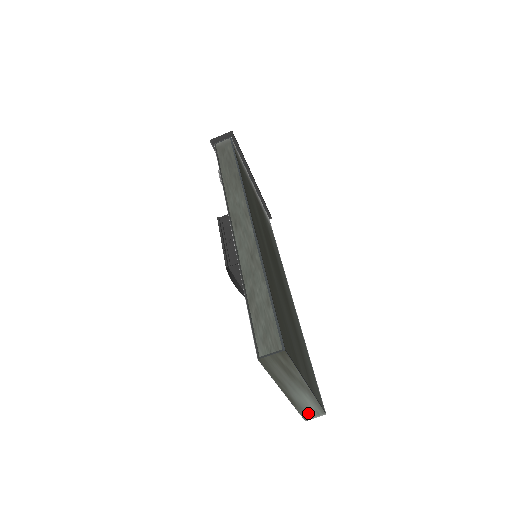
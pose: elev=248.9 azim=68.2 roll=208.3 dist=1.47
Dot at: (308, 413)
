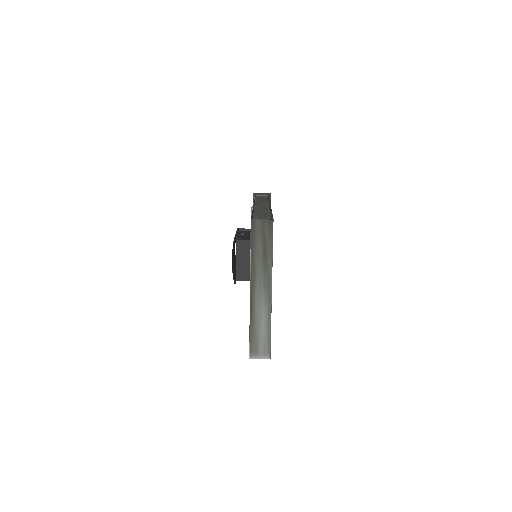
Dot at: (256, 344)
